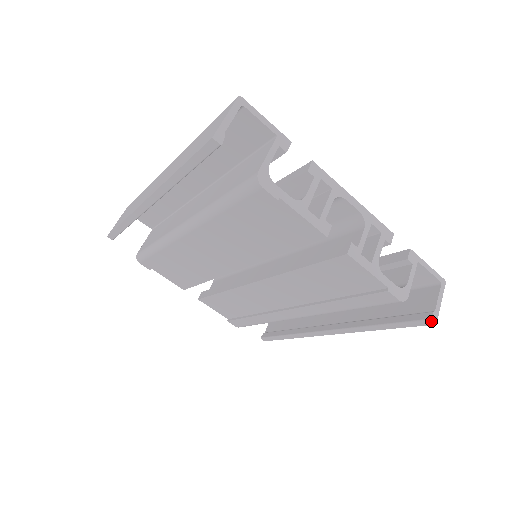
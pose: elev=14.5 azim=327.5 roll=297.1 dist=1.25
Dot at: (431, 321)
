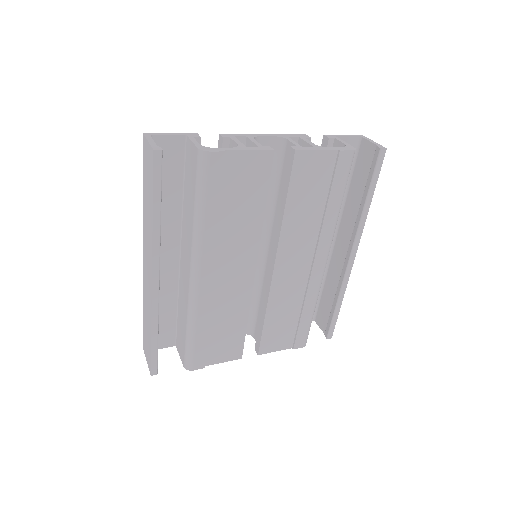
Dot at: (382, 150)
